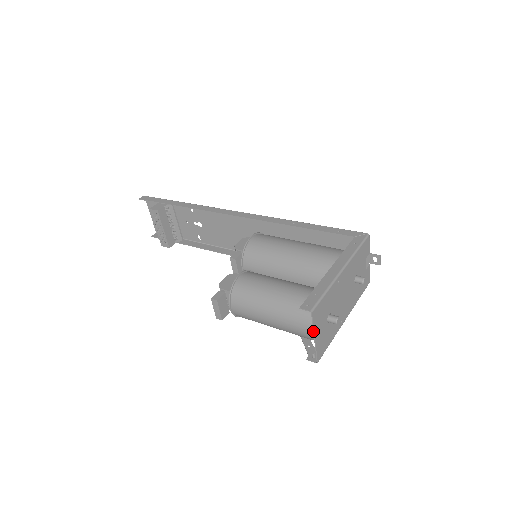
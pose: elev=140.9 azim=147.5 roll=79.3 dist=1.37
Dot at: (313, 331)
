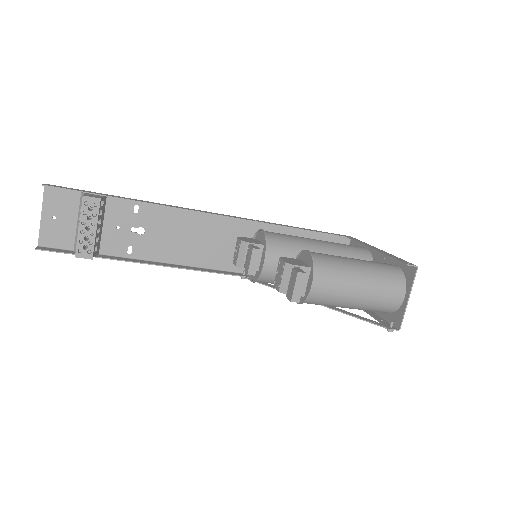
Dot at: (411, 290)
